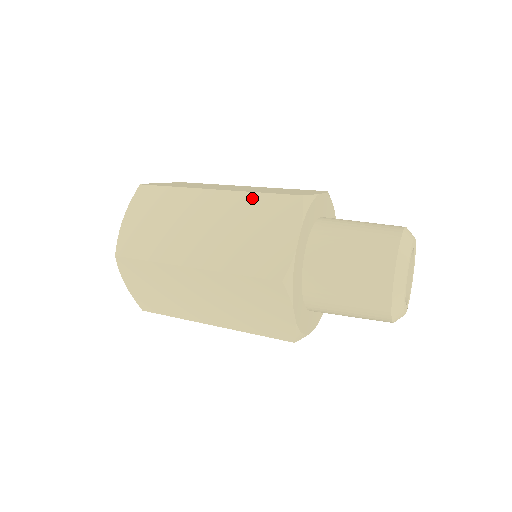
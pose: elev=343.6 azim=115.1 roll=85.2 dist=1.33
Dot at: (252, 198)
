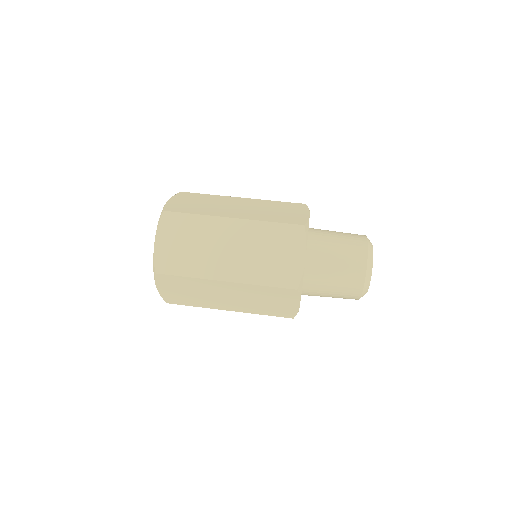
Dot at: (259, 288)
